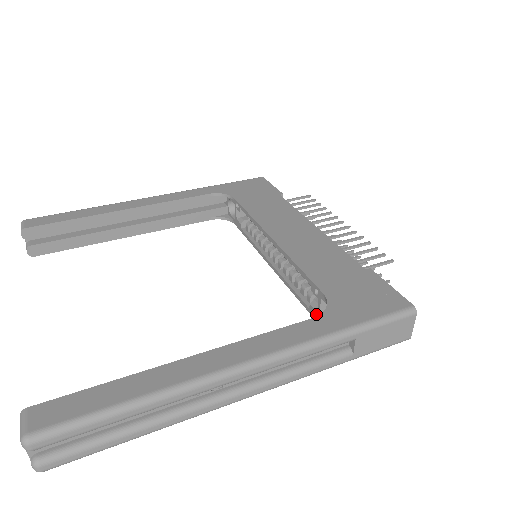
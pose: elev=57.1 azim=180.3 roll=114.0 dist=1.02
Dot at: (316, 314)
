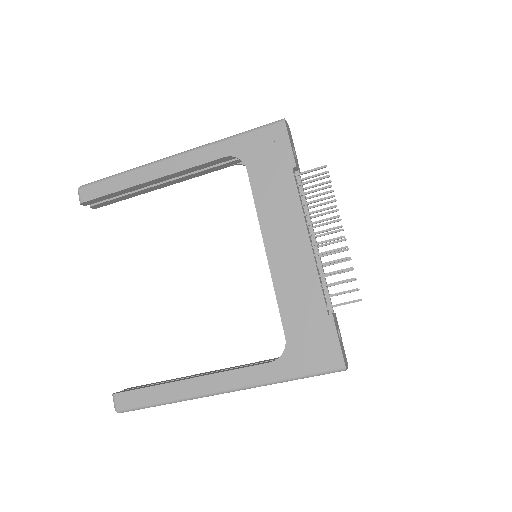
Dot at: occluded
